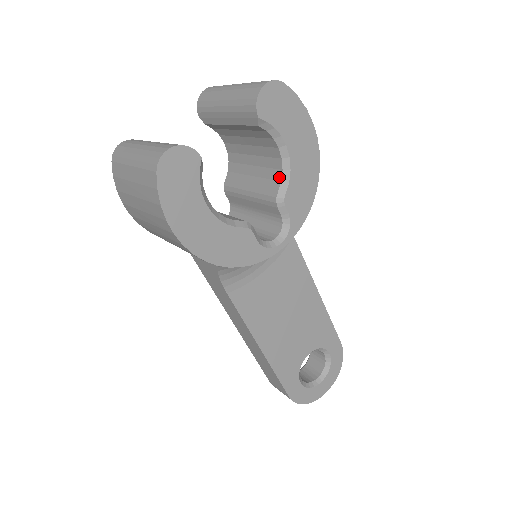
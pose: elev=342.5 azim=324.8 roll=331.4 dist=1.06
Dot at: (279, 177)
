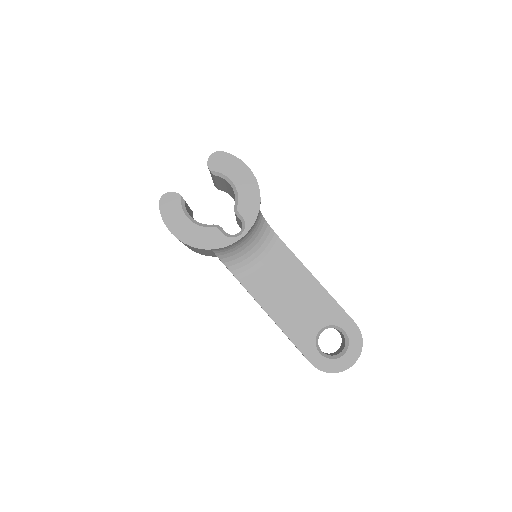
Dot at: (235, 199)
